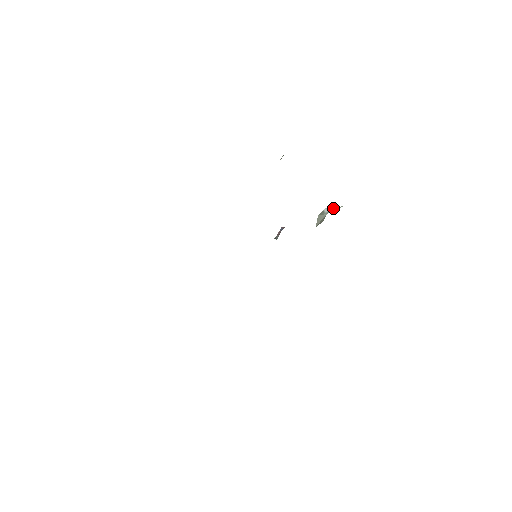
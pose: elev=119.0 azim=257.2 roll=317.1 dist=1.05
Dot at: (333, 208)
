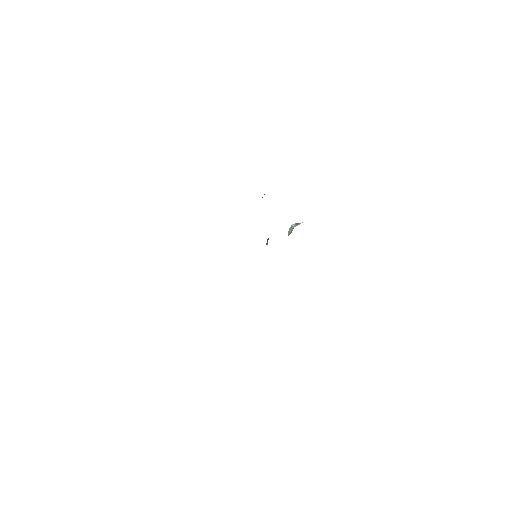
Dot at: (298, 224)
